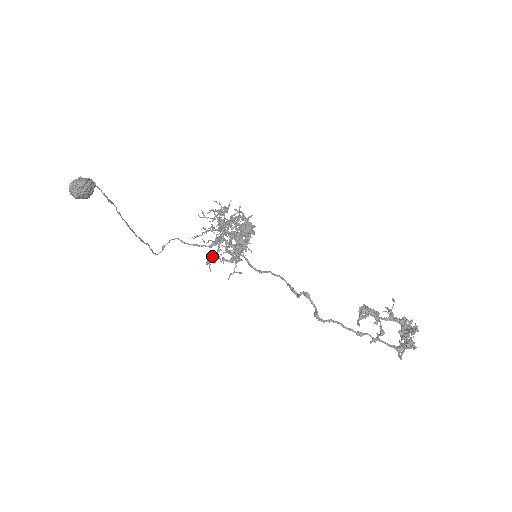
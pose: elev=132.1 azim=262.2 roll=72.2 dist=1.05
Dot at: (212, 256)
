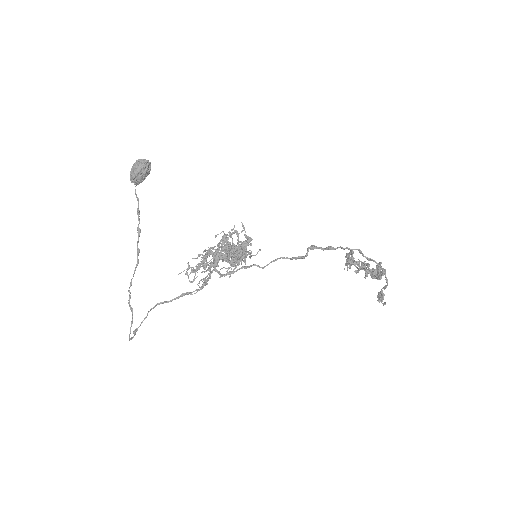
Dot at: occluded
